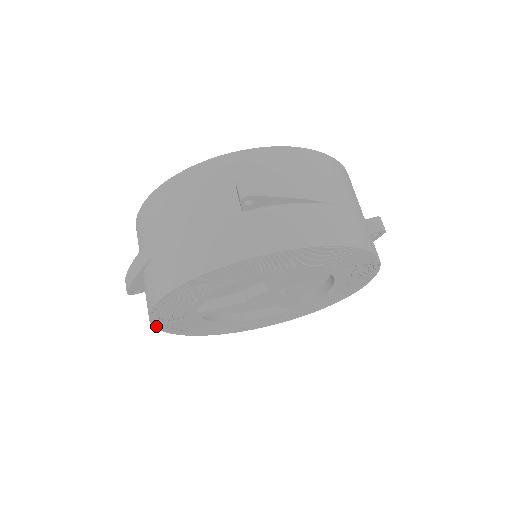
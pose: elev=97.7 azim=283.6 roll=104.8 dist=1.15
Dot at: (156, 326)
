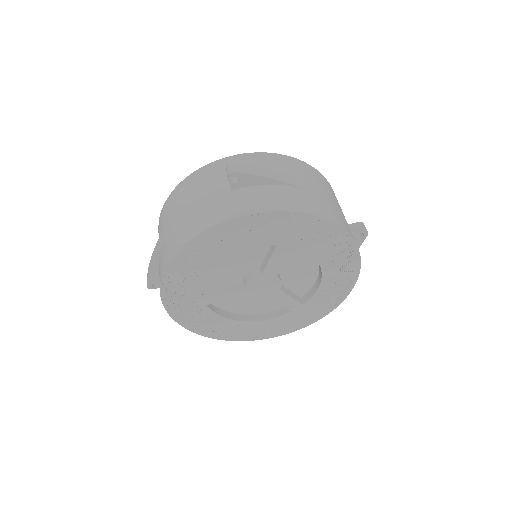
Dot at: (168, 310)
